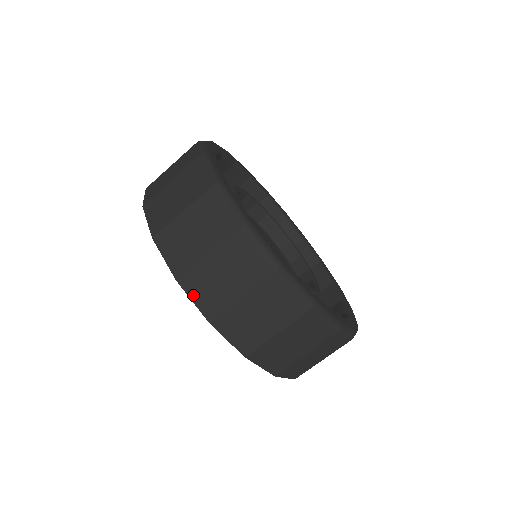
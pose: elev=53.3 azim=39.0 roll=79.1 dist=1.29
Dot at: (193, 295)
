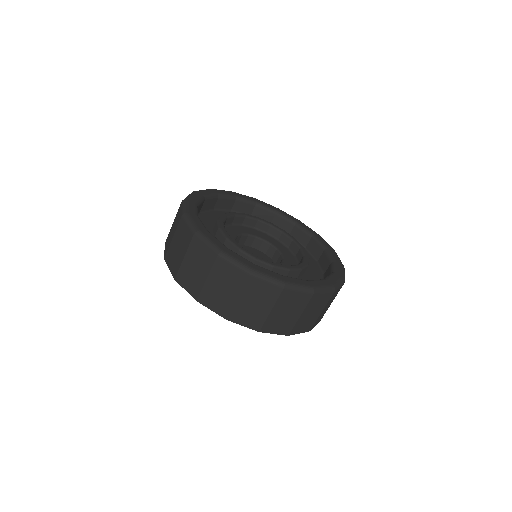
Dot at: (210, 306)
